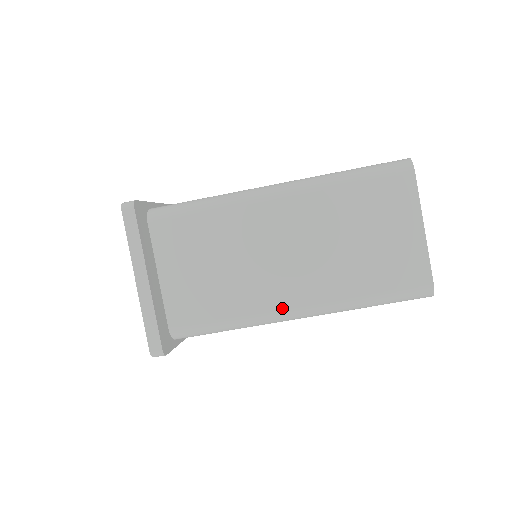
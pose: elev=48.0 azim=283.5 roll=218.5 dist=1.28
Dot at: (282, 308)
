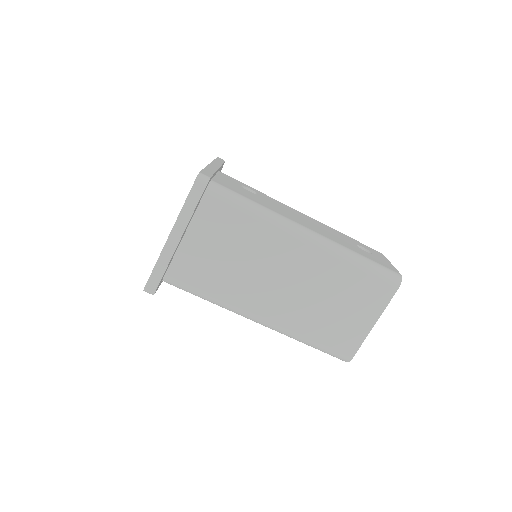
Dot at: (253, 312)
